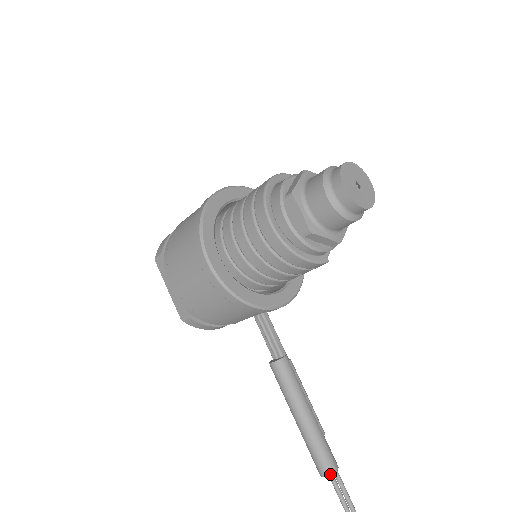
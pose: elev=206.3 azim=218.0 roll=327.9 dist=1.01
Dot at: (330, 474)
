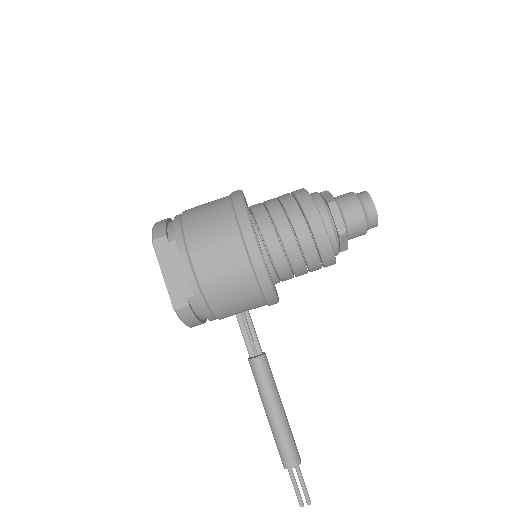
Dot at: (299, 464)
